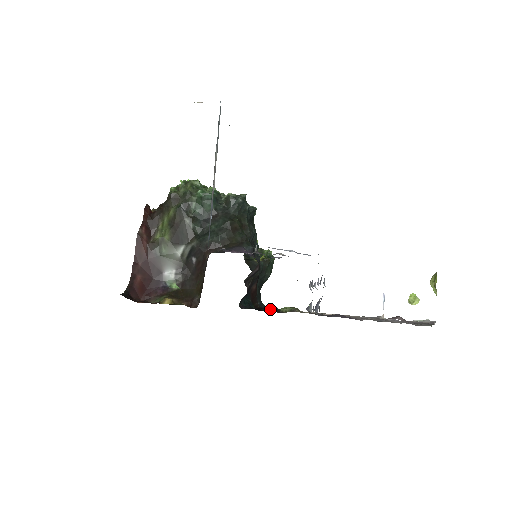
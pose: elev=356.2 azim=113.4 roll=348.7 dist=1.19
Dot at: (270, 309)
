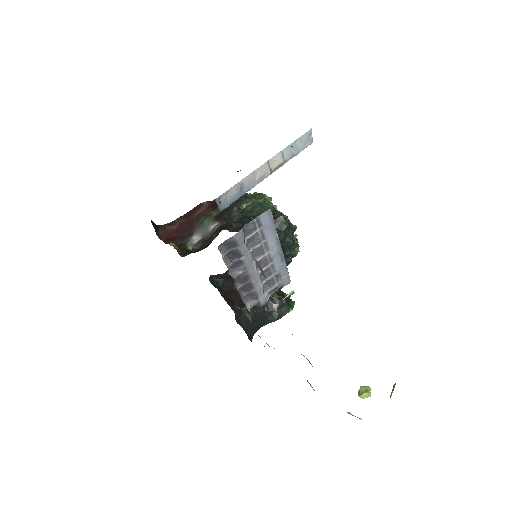
Dot at: occluded
